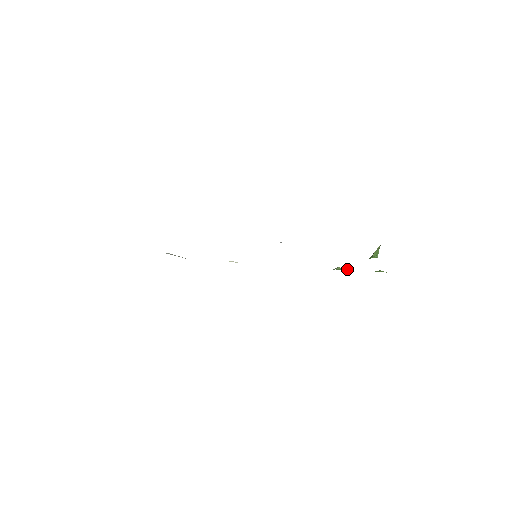
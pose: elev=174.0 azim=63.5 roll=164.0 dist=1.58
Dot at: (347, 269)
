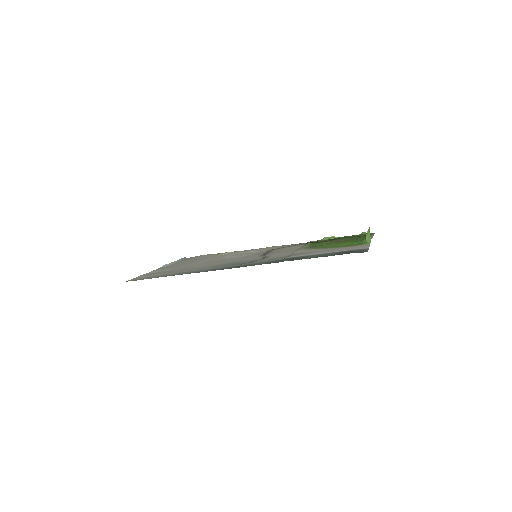
Dot at: (333, 237)
